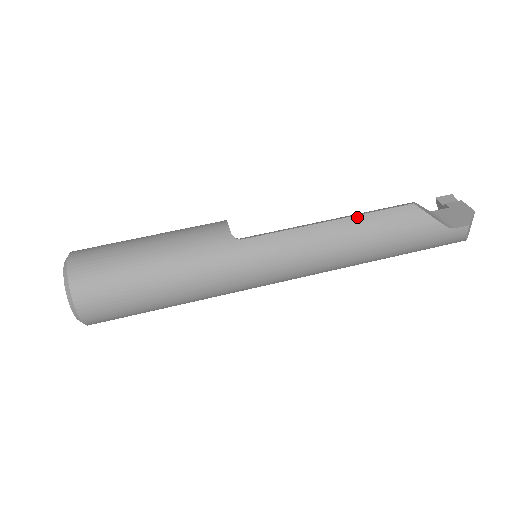
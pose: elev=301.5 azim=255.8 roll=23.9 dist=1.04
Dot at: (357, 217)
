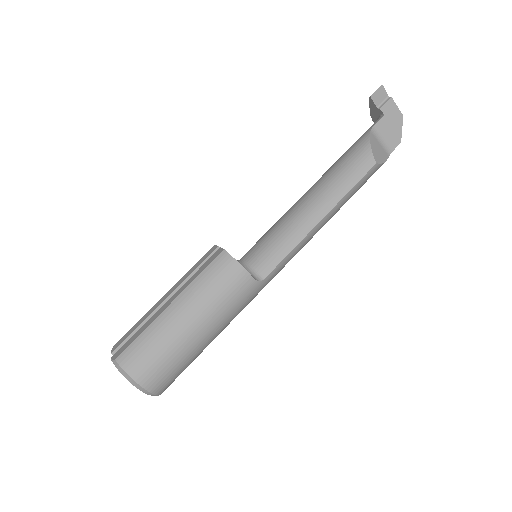
Dot at: (339, 203)
